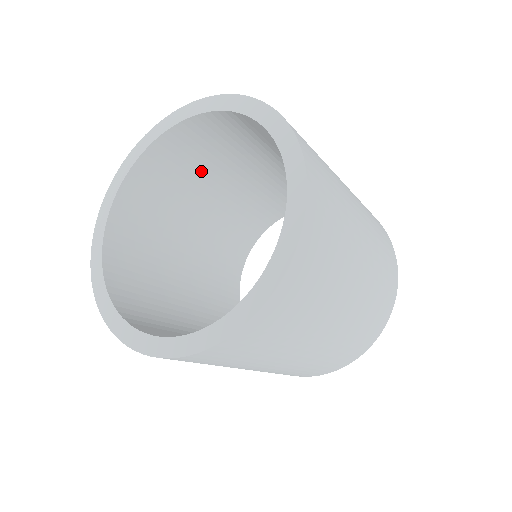
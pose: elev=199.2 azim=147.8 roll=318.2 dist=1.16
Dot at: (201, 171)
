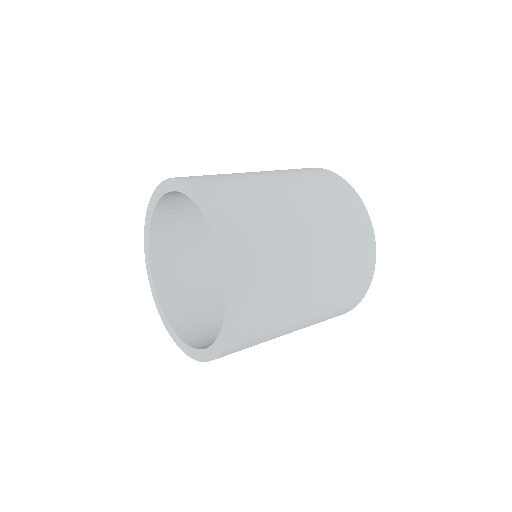
Dot at: occluded
